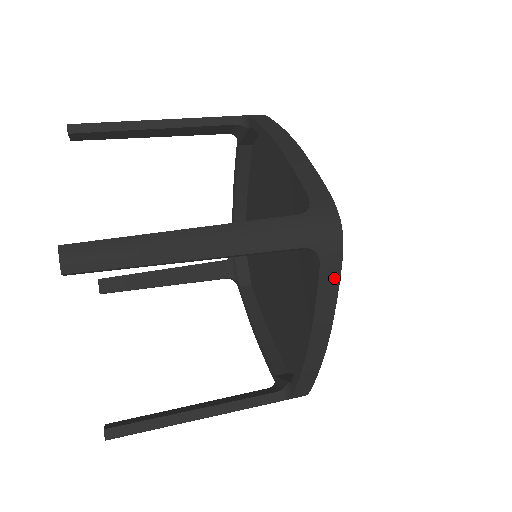
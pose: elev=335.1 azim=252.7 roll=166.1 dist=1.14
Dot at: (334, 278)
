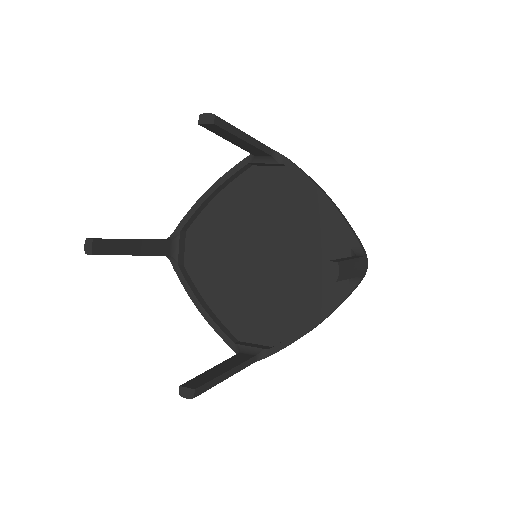
Dot at: occluded
